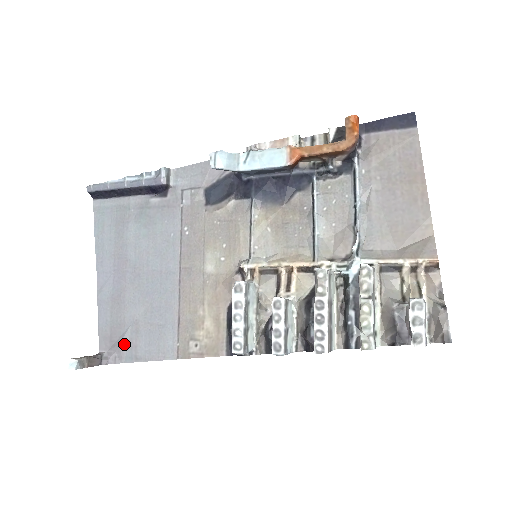
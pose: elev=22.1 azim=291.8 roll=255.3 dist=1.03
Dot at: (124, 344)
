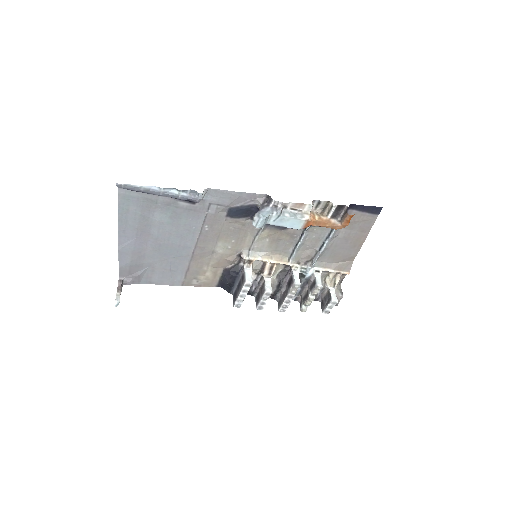
Dot at: (141, 276)
